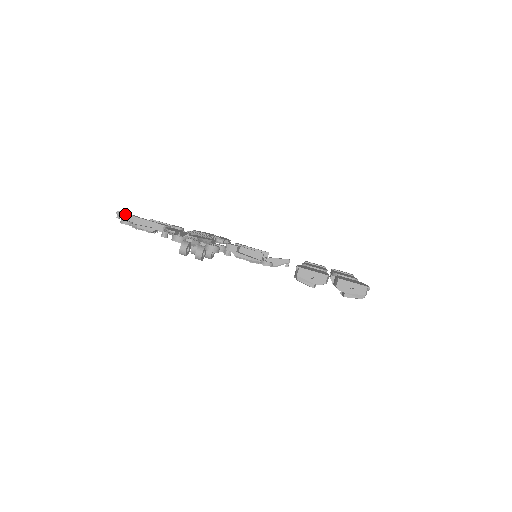
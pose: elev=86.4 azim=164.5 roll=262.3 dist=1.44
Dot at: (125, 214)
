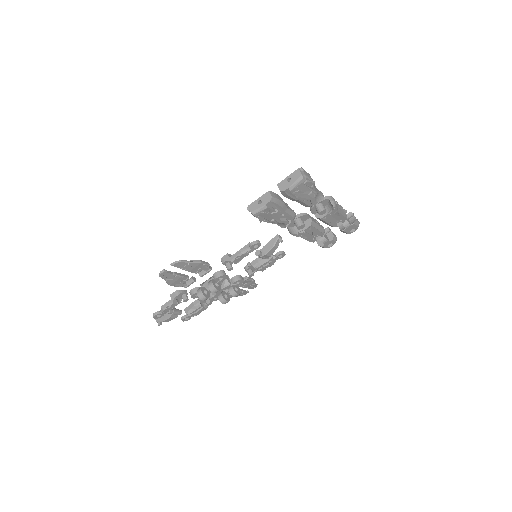
Dot at: occluded
